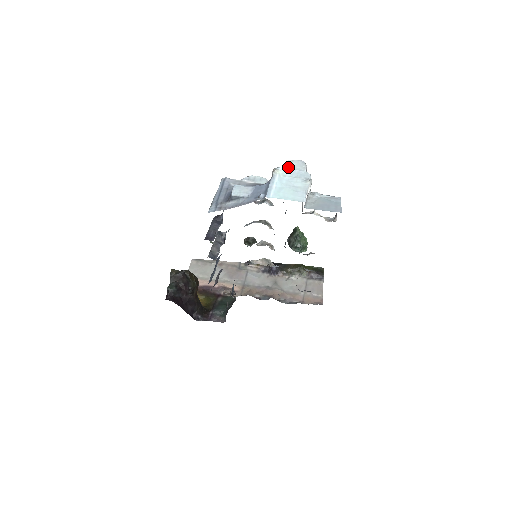
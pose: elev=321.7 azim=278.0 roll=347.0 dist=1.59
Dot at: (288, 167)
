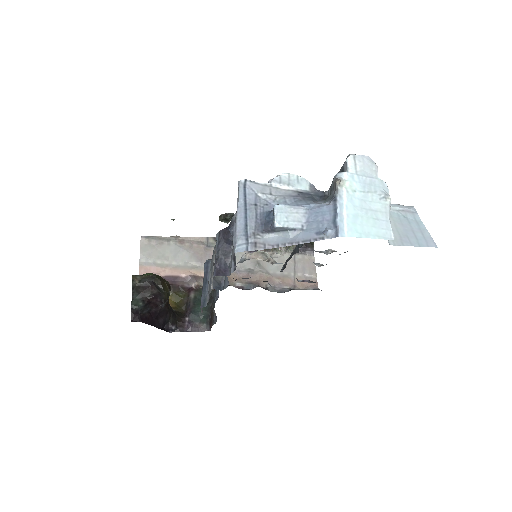
Dot at: (355, 173)
